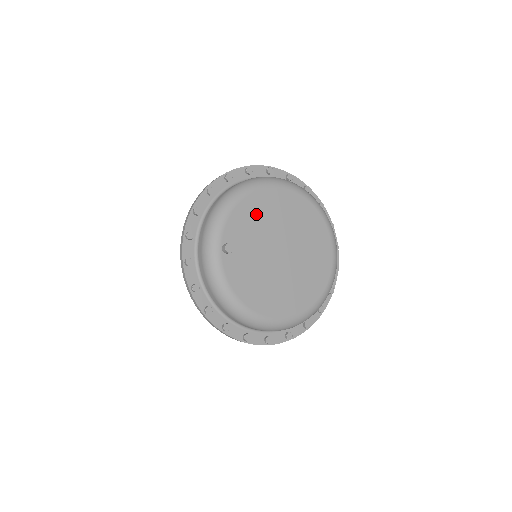
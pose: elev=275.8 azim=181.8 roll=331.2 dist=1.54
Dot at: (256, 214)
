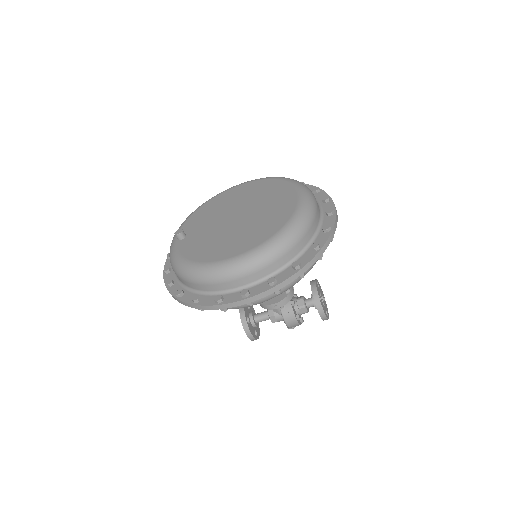
Dot at: (212, 209)
